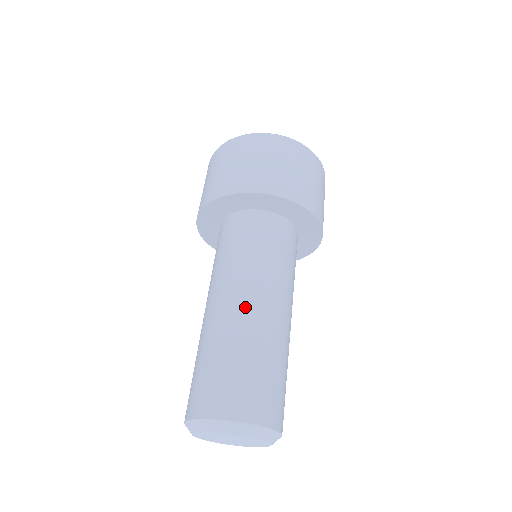
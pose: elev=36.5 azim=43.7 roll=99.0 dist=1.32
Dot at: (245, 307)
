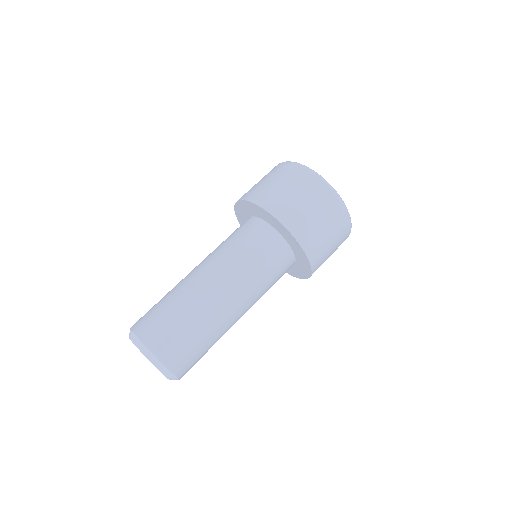
Dot at: (208, 285)
